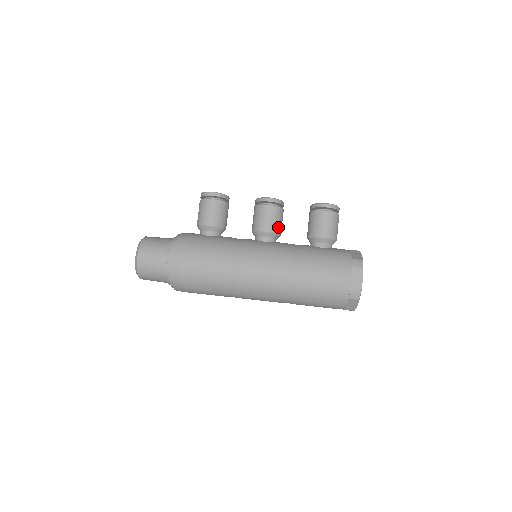
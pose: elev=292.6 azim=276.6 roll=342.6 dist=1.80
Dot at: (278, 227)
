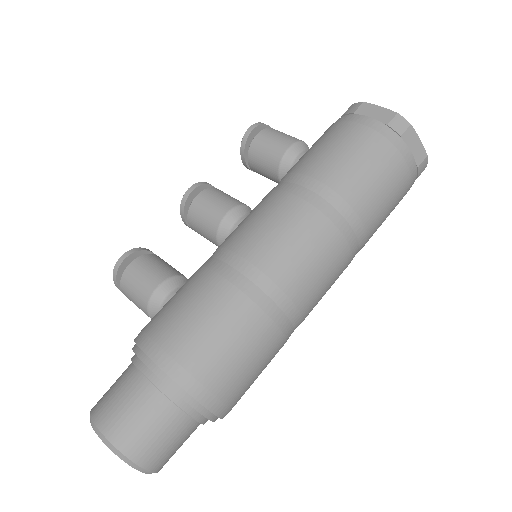
Dot at: (236, 201)
